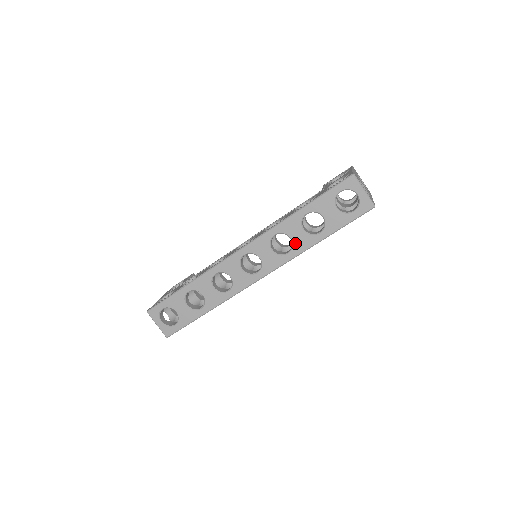
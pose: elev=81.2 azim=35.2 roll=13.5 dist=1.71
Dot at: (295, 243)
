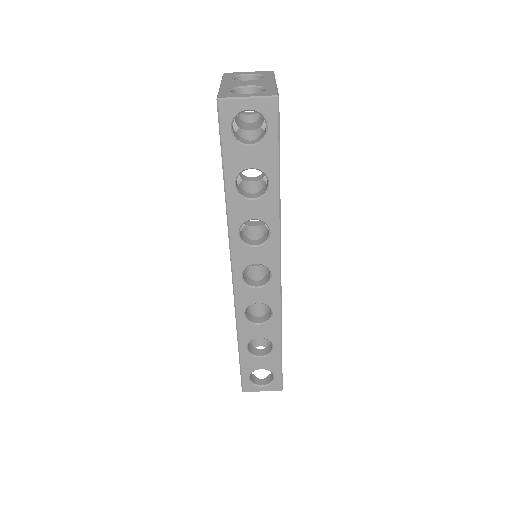
Dot at: (263, 218)
